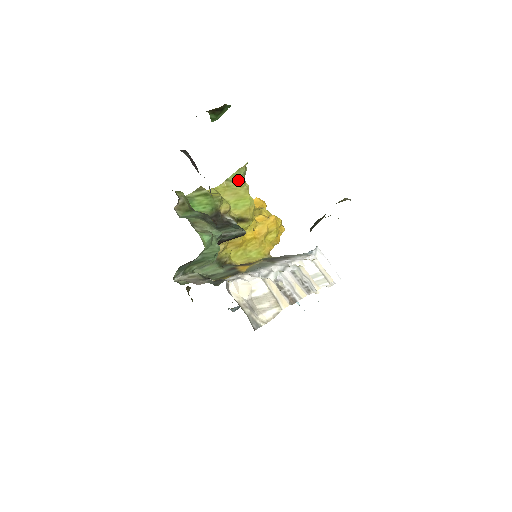
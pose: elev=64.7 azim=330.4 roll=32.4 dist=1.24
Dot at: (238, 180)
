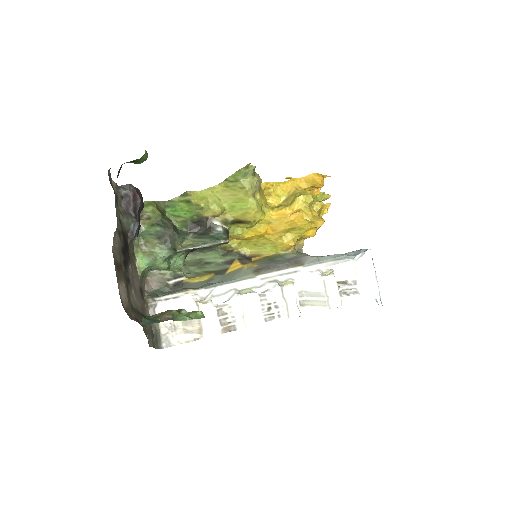
Dot at: (238, 181)
